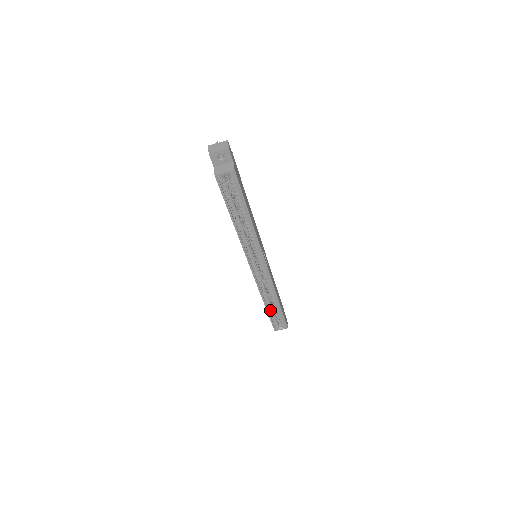
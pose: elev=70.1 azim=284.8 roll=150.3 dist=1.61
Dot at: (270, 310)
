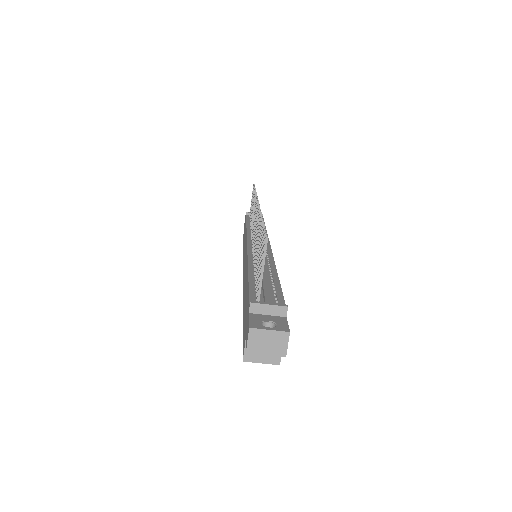
Dot at: occluded
